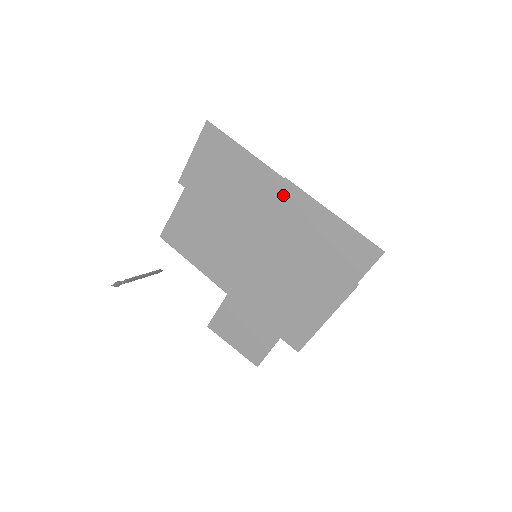
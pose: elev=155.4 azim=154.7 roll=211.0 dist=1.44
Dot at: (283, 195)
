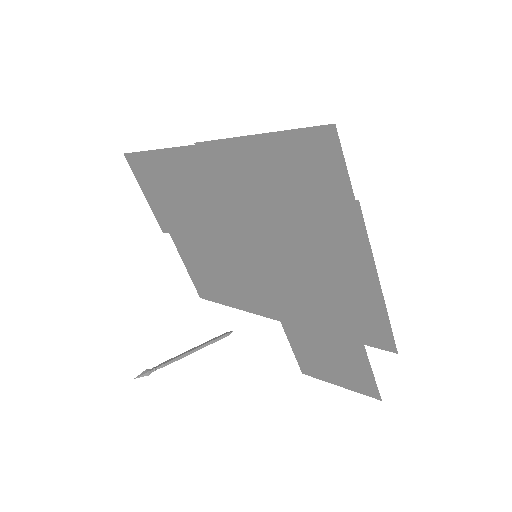
Dot at: (209, 164)
